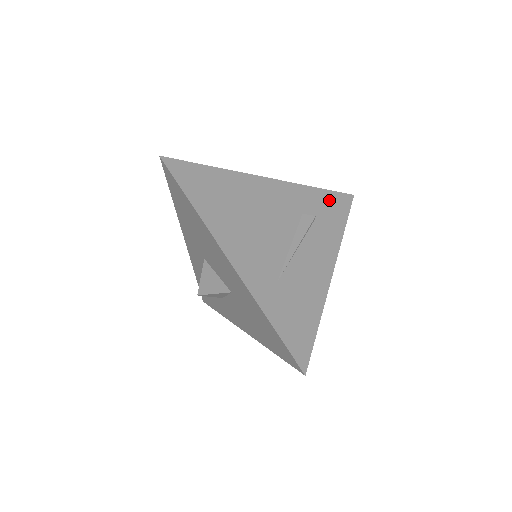
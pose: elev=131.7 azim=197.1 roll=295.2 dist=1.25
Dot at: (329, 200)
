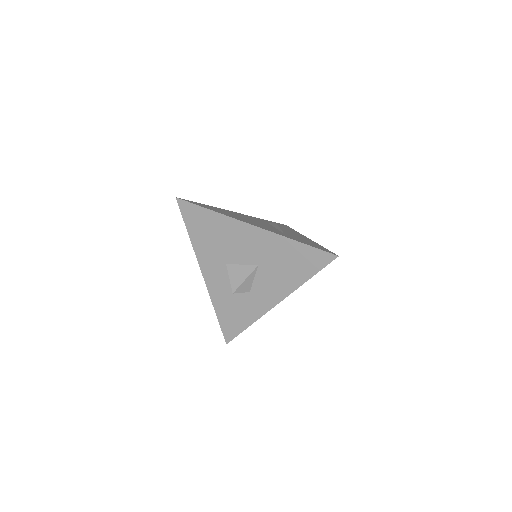
Dot at: (276, 223)
